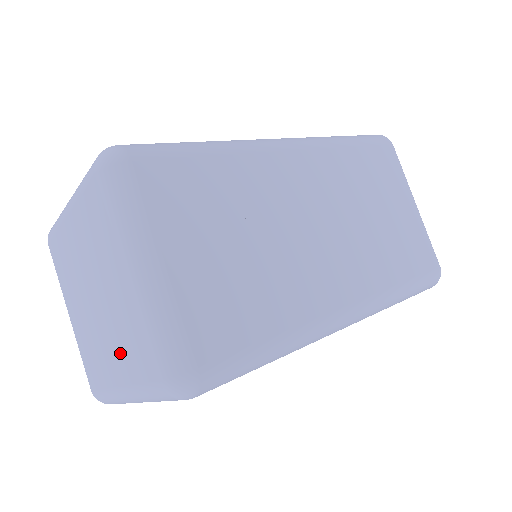
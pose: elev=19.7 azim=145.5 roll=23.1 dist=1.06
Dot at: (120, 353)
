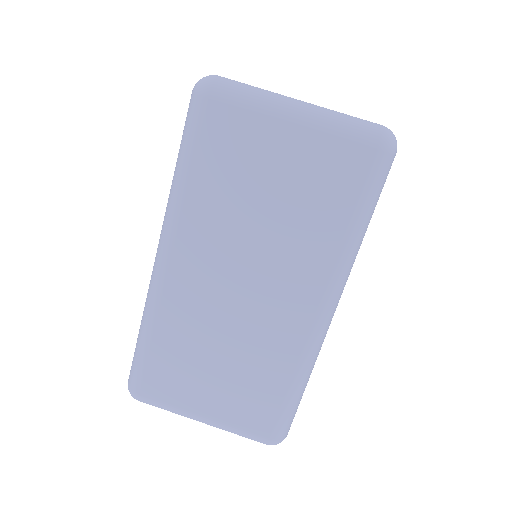
Dot at: occluded
